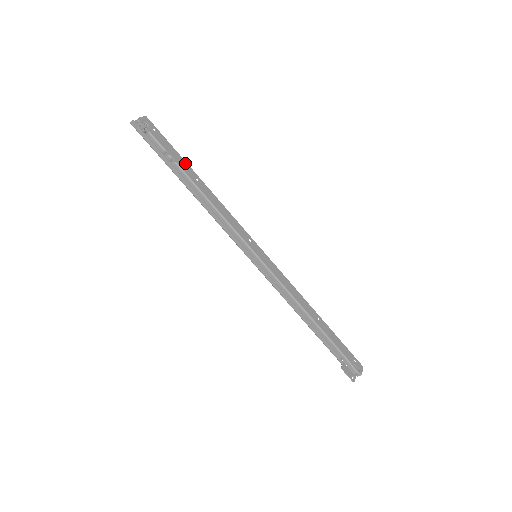
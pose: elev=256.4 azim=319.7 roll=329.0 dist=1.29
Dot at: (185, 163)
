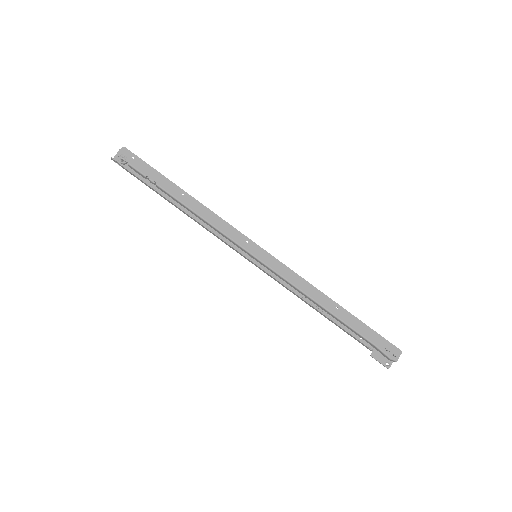
Dot at: (168, 181)
